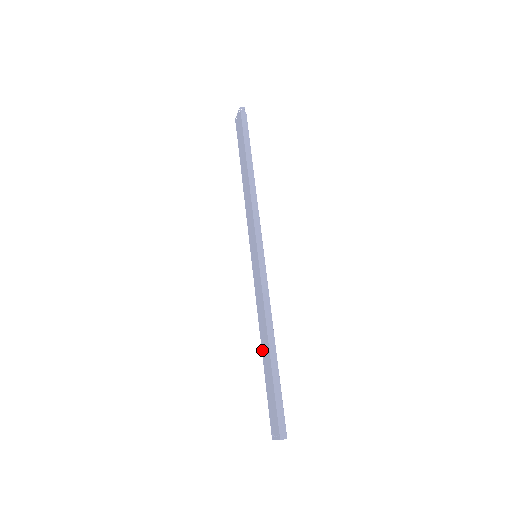
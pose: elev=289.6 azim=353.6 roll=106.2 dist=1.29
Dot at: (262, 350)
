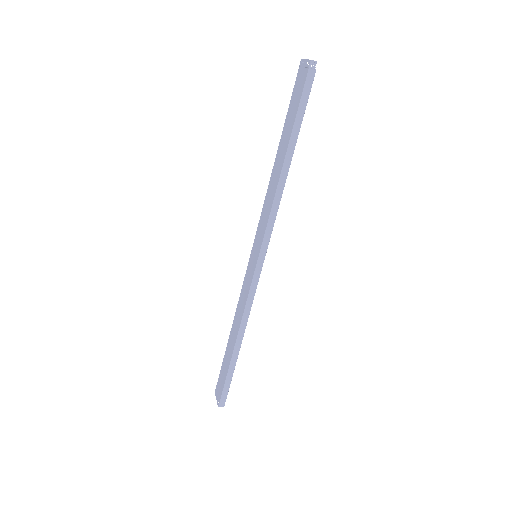
Dot at: (230, 333)
